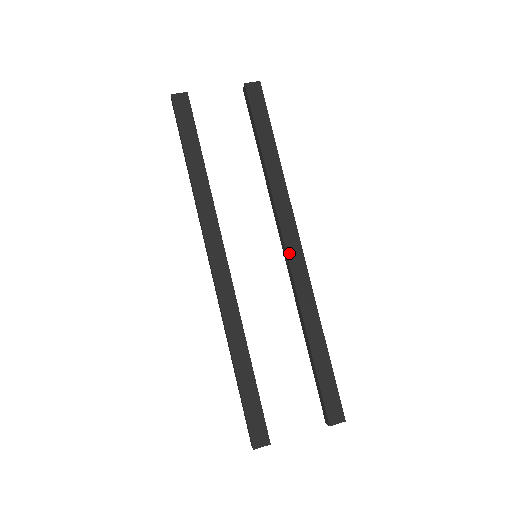
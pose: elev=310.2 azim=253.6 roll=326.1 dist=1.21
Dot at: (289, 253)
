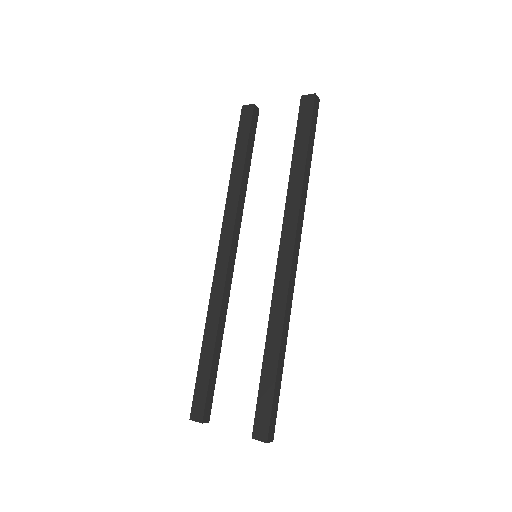
Dot at: (279, 261)
